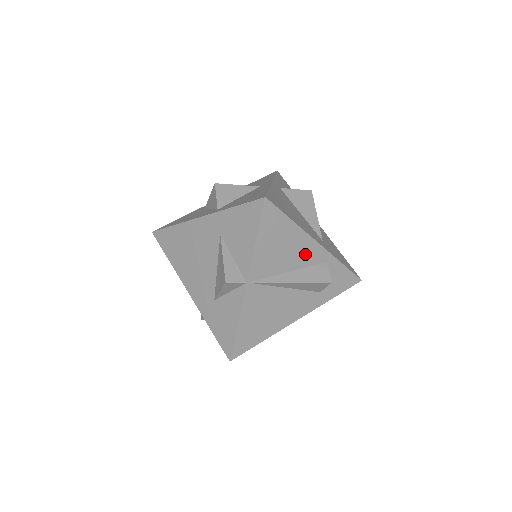
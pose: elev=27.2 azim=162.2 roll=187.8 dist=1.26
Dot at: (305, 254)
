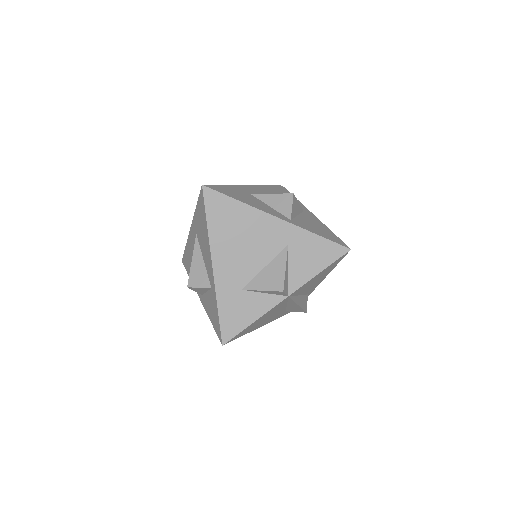
Dot at: (312, 287)
